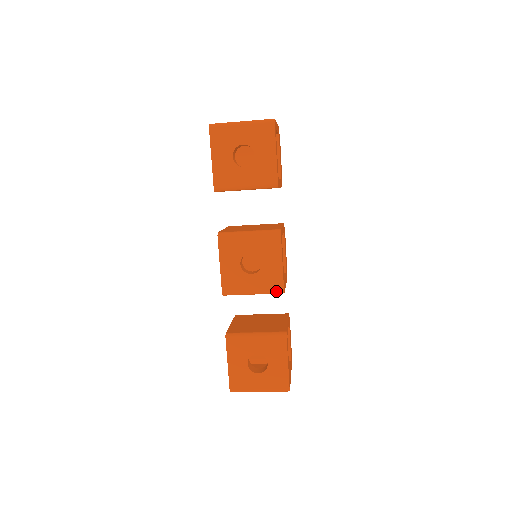
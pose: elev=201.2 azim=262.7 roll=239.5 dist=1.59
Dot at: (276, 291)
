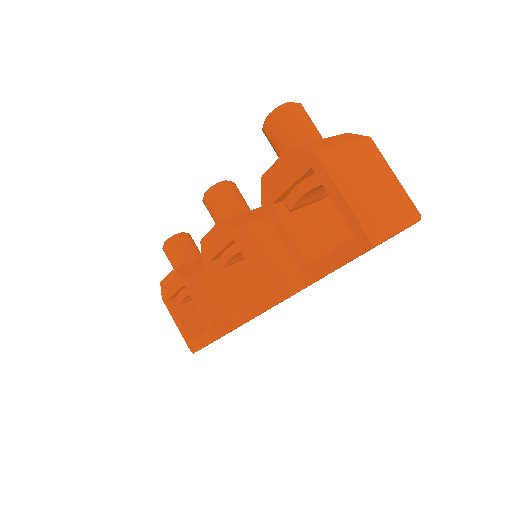
Dot at: occluded
